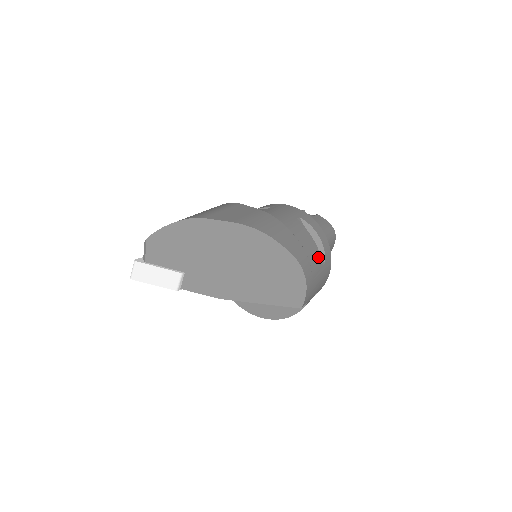
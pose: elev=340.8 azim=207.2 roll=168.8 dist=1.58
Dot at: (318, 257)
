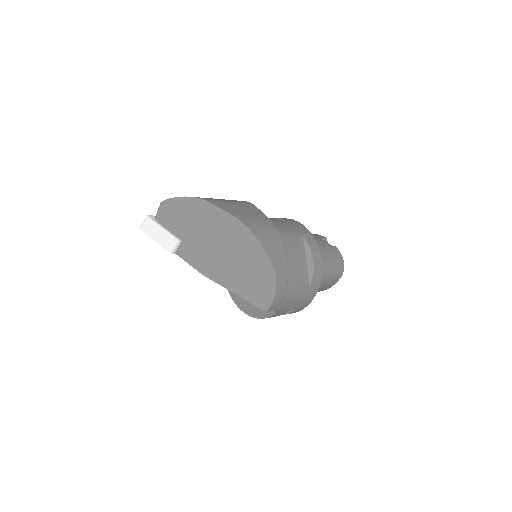
Dot at: (302, 276)
